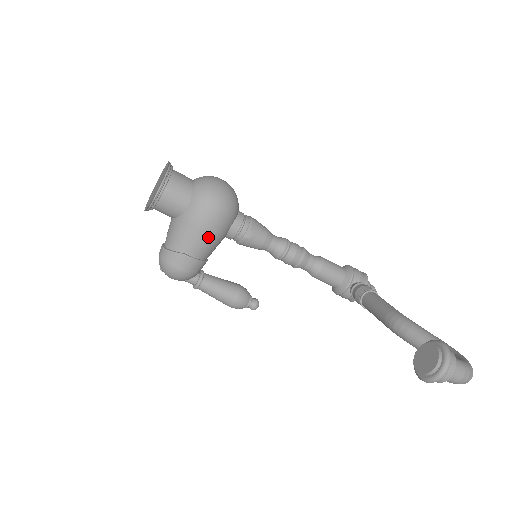
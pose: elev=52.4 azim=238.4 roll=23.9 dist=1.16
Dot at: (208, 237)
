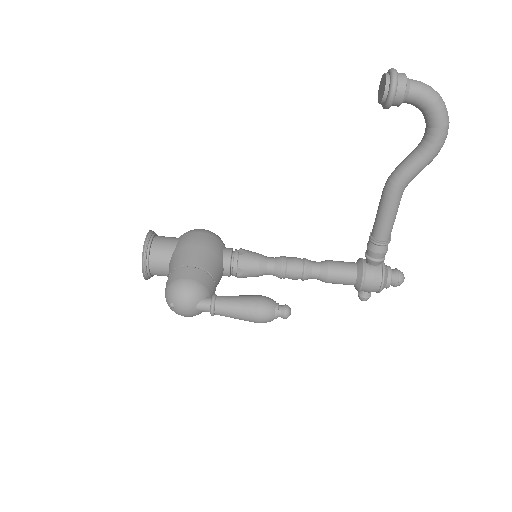
Dot at: (203, 250)
